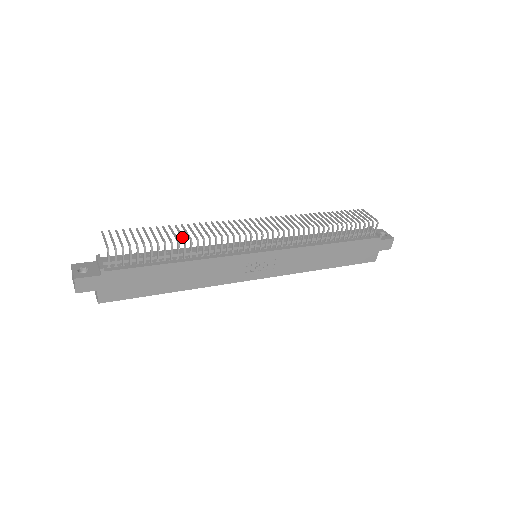
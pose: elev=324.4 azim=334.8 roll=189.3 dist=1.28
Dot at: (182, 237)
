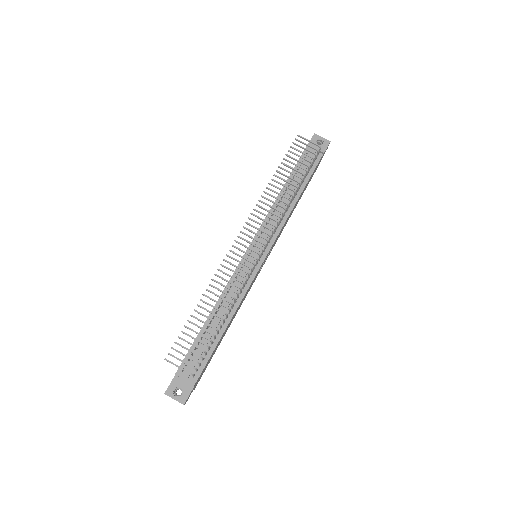
Dot at: occluded
